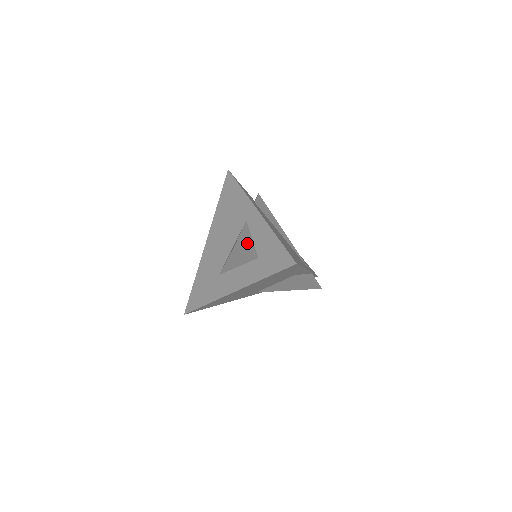
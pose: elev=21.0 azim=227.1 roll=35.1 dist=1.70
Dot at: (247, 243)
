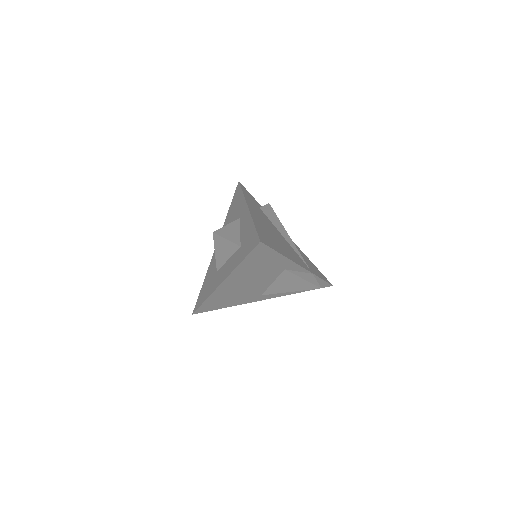
Dot at: (231, 233)
